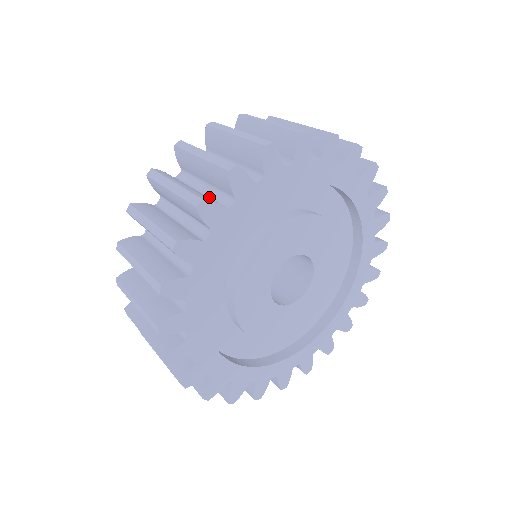
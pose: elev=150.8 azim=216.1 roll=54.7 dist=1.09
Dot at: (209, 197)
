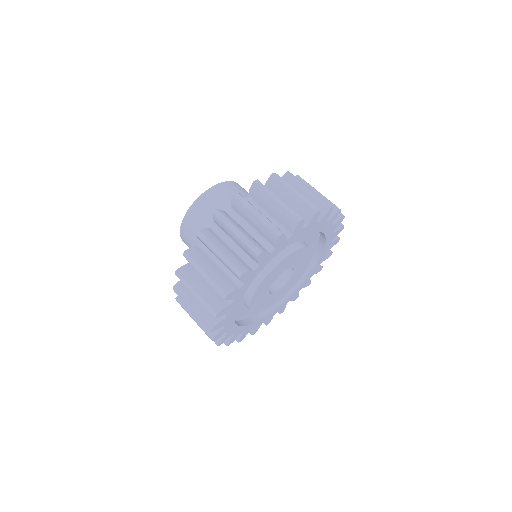
Dot at: (240, 257)
